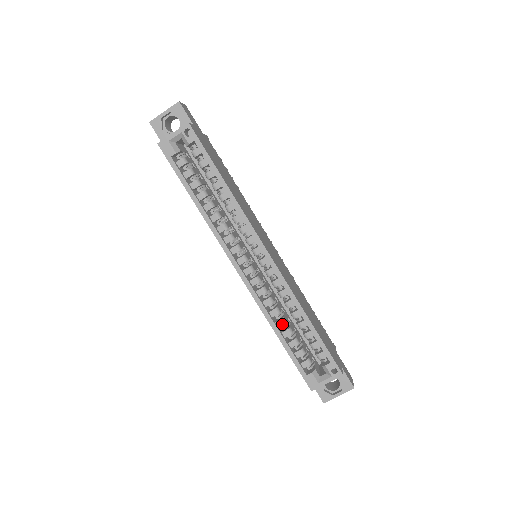
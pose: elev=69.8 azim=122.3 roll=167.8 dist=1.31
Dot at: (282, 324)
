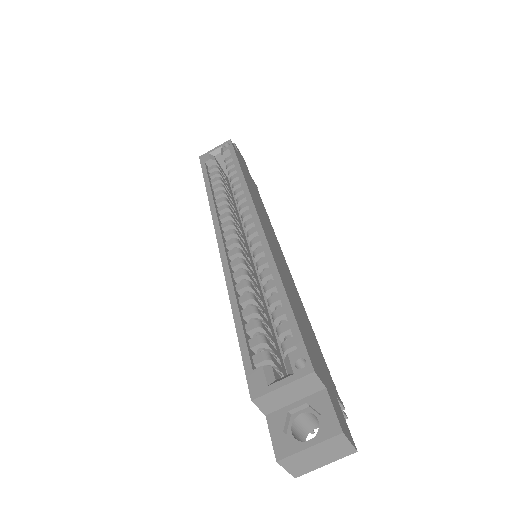
Dot at: (246, 299)
